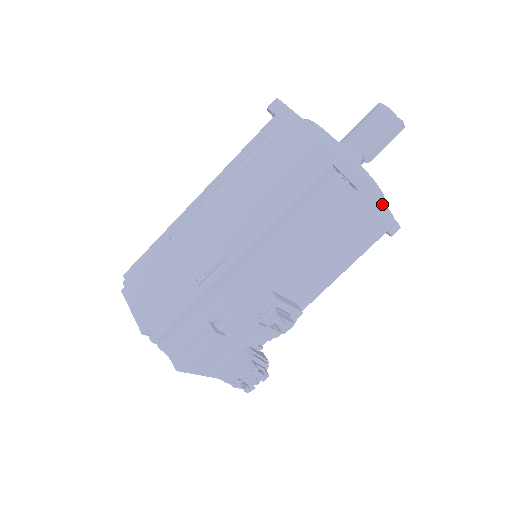
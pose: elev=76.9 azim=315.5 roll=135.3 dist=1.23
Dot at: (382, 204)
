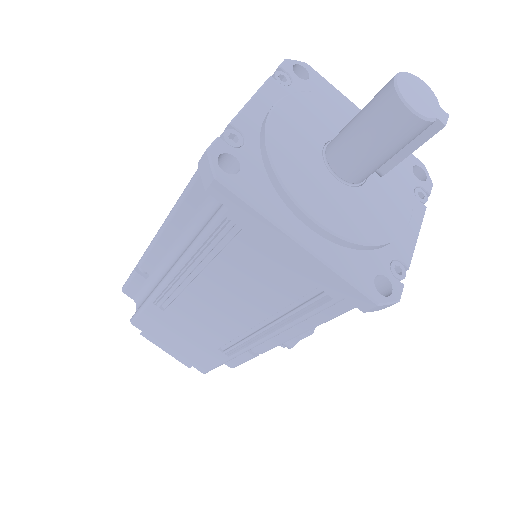
Dot at: (414, 242)
